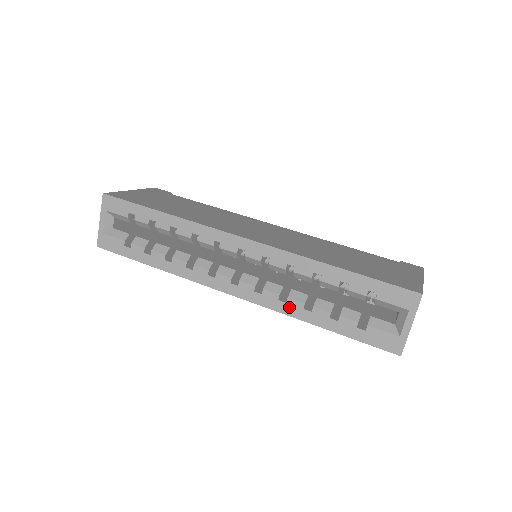
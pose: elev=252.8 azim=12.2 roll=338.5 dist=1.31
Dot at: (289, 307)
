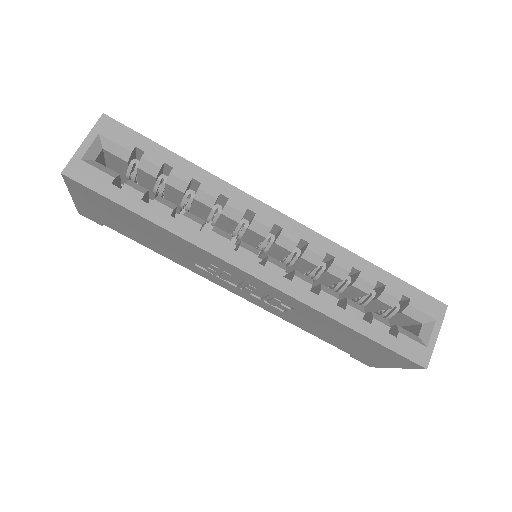
Dot at: (321, 301)
